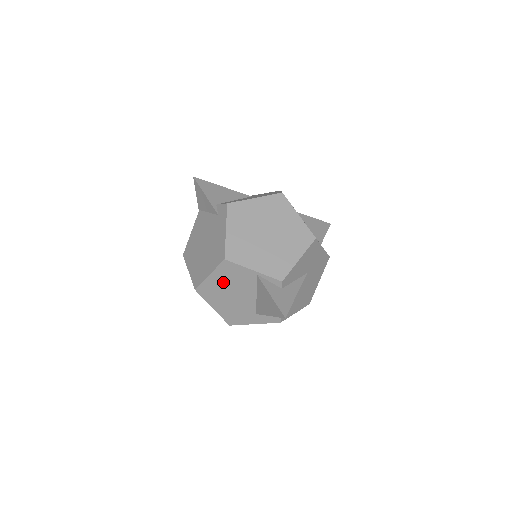
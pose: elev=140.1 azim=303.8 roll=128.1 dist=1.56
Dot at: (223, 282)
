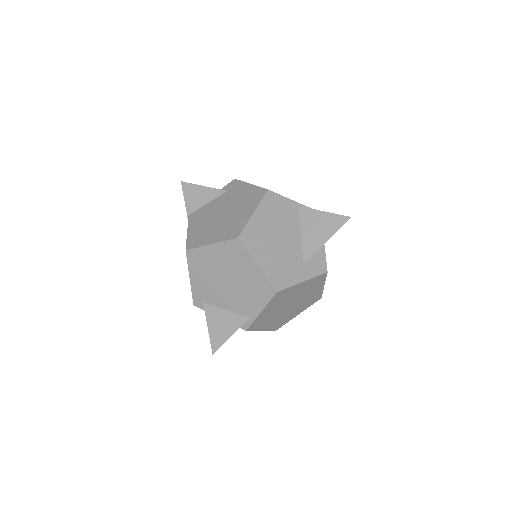
Dot at: (268, 221)
